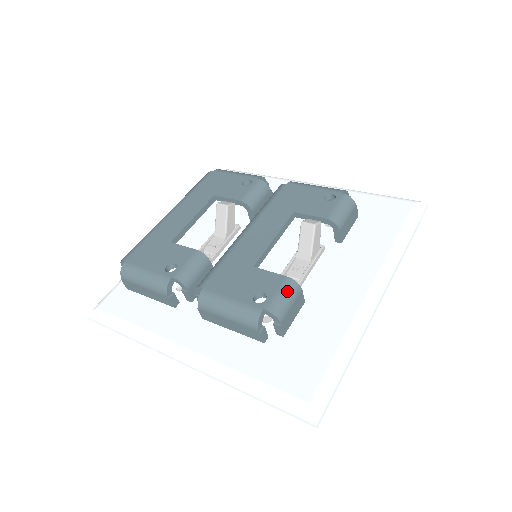
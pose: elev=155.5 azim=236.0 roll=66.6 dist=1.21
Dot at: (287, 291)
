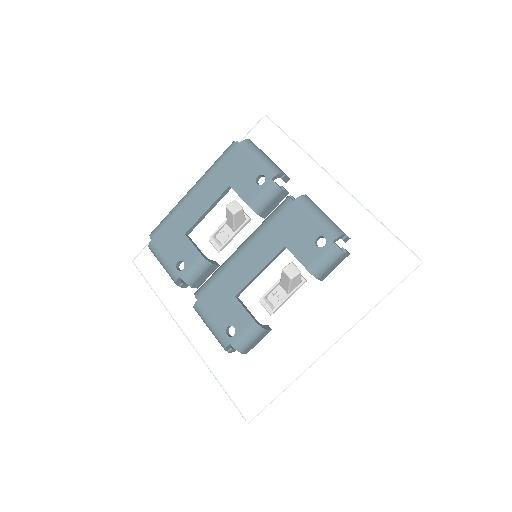
Dot at: (251, 333)
